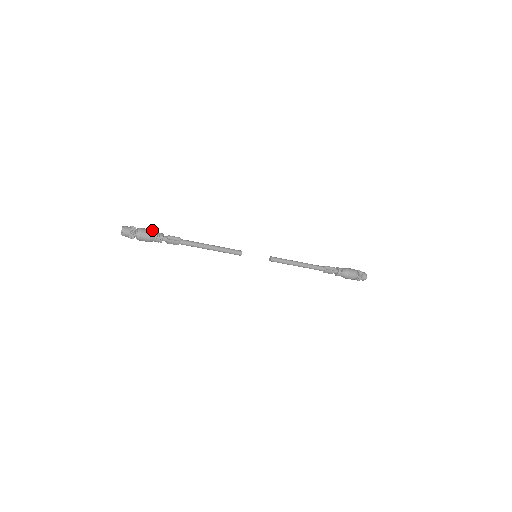
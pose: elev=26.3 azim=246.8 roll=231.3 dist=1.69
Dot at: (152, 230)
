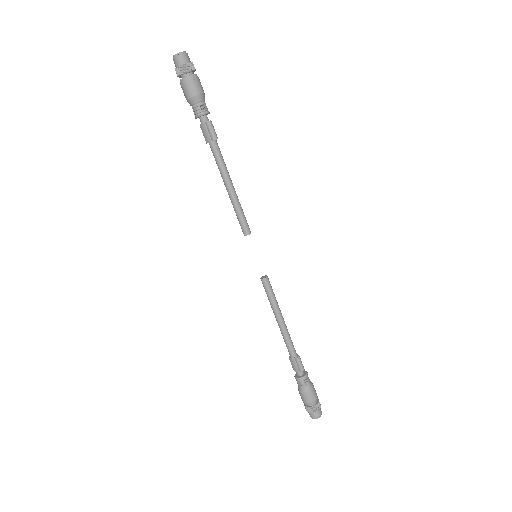
Dot at: occluded
